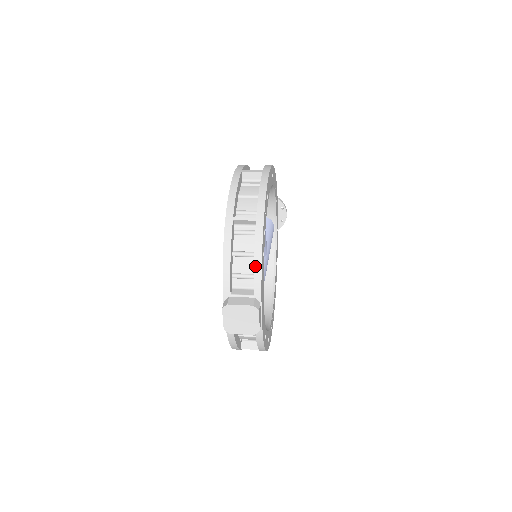
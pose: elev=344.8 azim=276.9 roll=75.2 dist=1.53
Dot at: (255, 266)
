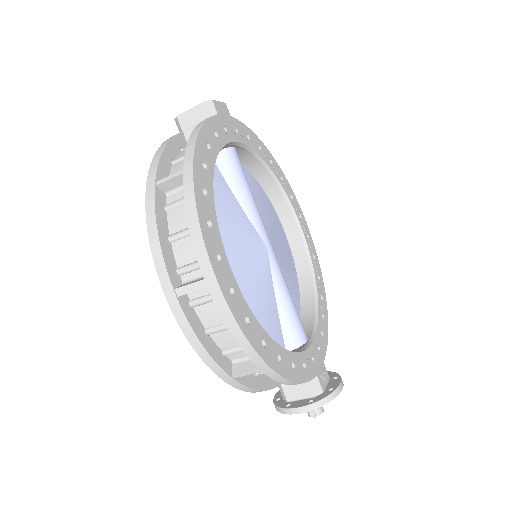
Dot at: occluded
